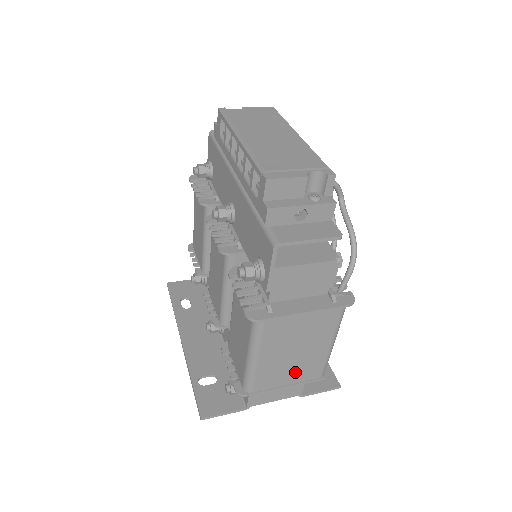
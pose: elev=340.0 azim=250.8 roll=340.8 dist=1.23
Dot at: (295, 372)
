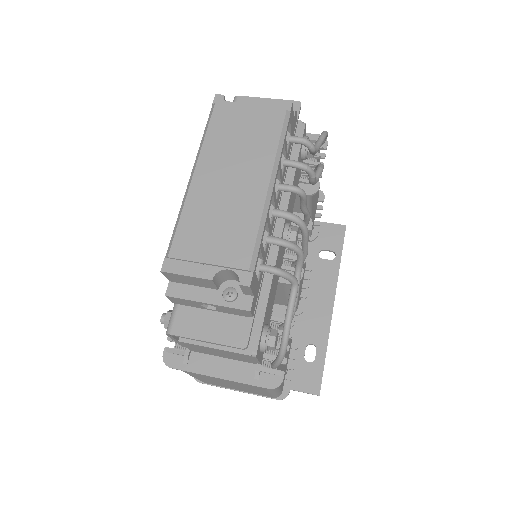
Dot at: (241, 389)
